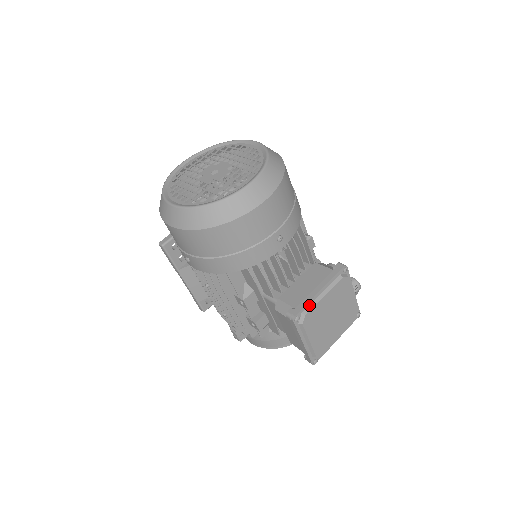
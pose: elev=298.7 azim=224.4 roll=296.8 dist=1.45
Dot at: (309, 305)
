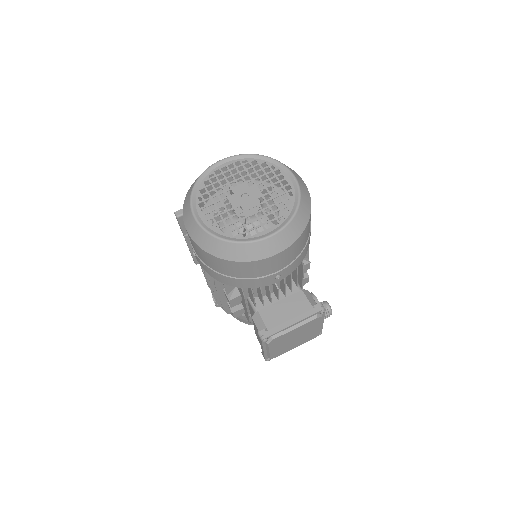
Dot at: (280, 332)
